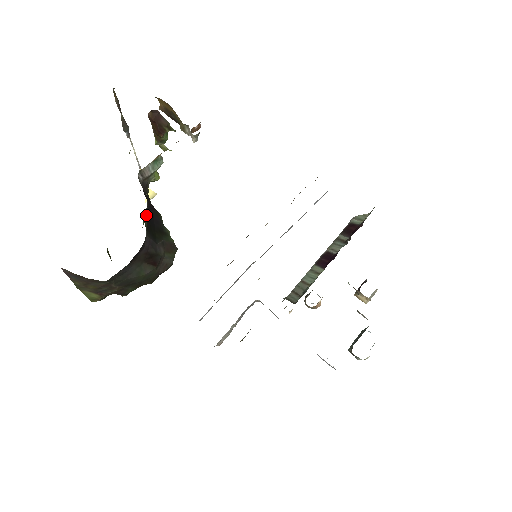
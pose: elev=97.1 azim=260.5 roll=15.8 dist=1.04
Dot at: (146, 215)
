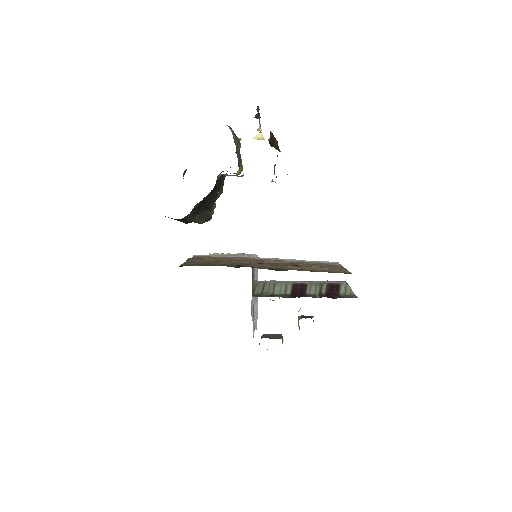
Dot at: (200, 202)
